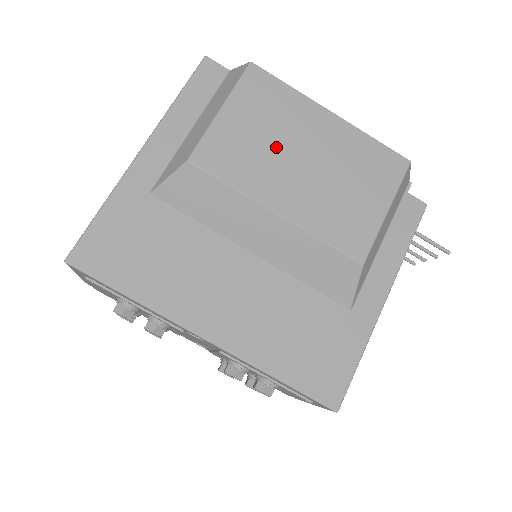
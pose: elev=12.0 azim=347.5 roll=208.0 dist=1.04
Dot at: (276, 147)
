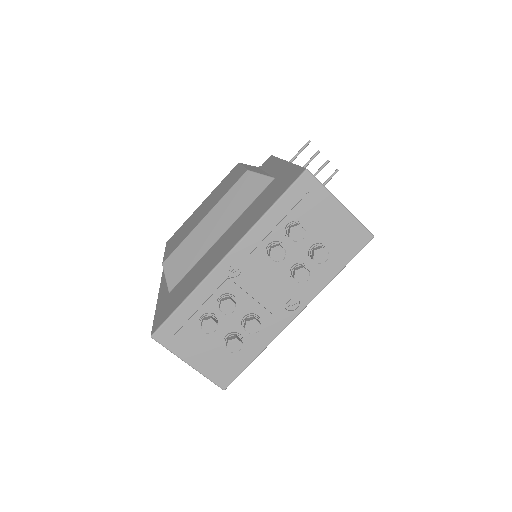
Dot at: occluded
